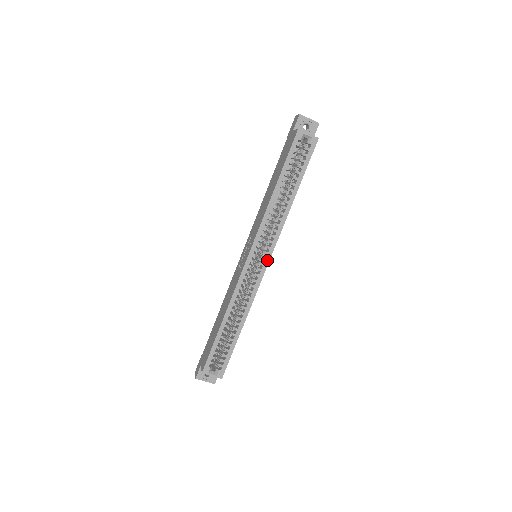
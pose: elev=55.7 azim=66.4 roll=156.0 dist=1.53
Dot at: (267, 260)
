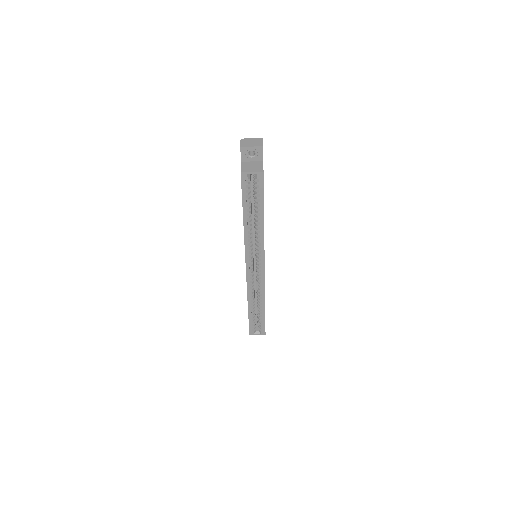
Dot at: (262, 266)
